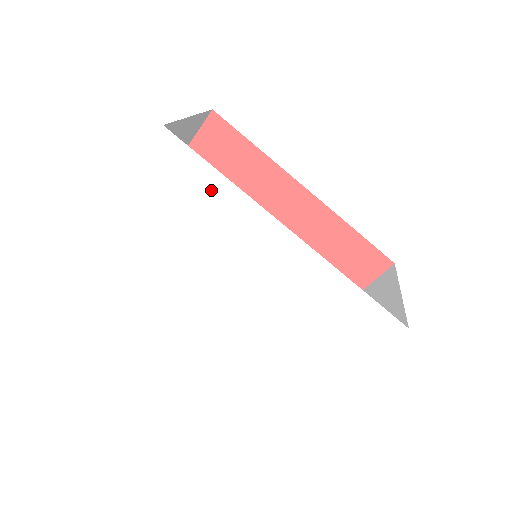
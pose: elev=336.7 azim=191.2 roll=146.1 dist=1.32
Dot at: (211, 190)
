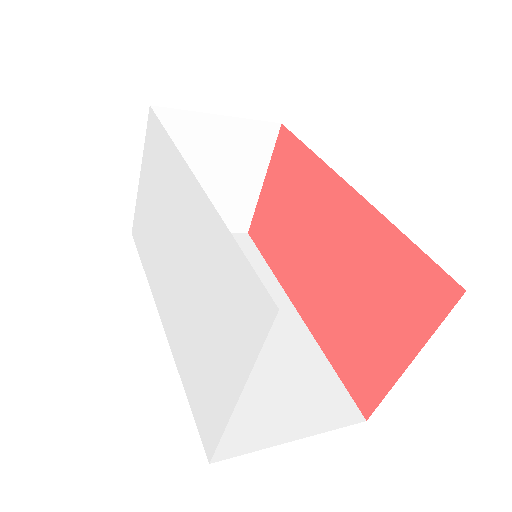
Dot at: (164, 153)
